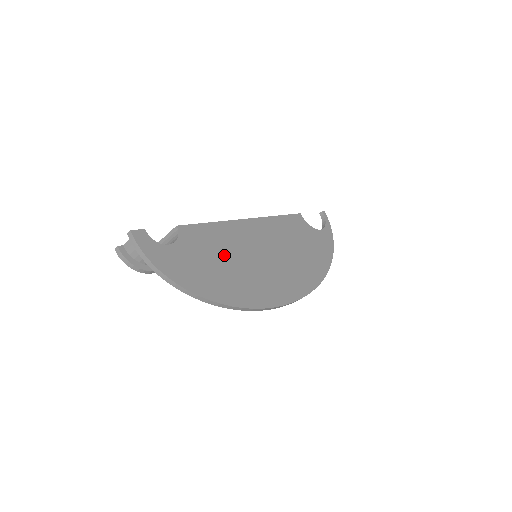
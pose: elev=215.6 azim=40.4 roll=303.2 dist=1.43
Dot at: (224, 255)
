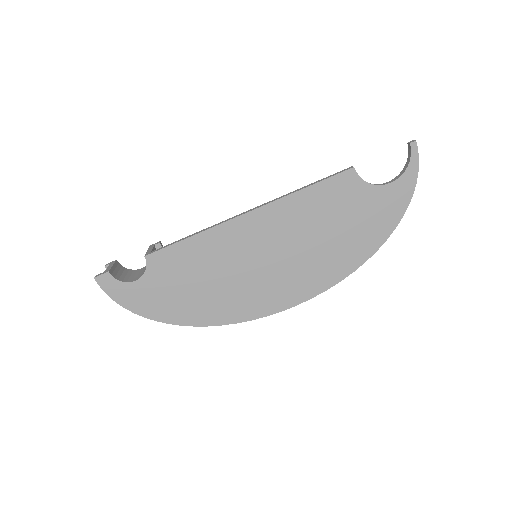
Dot at: (204, 273)
